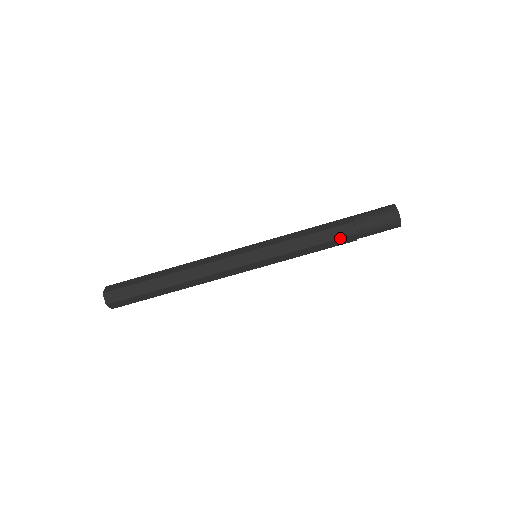
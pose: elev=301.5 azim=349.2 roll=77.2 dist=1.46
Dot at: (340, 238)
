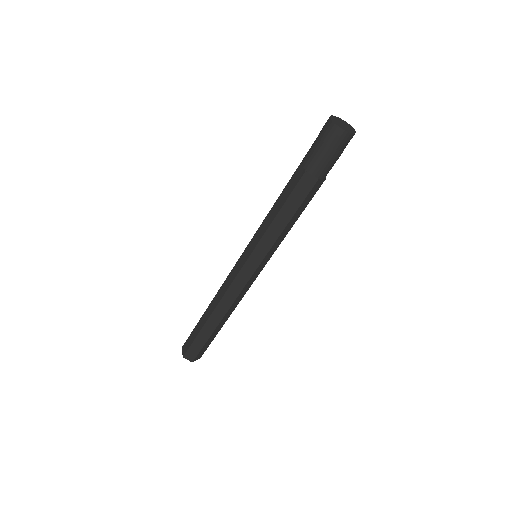
Dot at: (294, 187)
